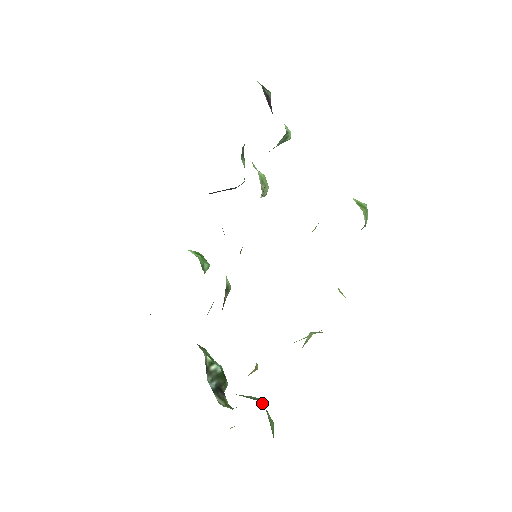
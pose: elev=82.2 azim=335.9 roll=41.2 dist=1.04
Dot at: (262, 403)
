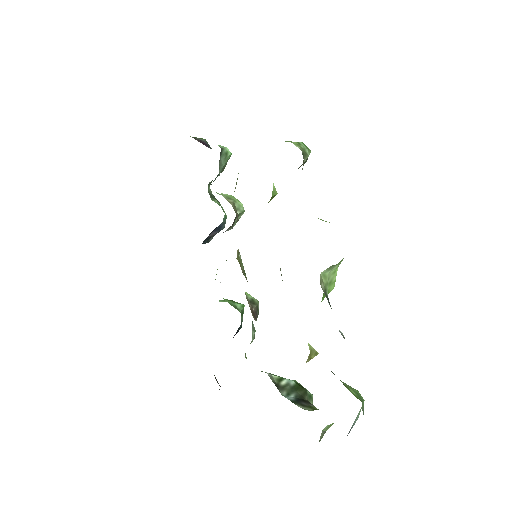
Dot at: occluded
